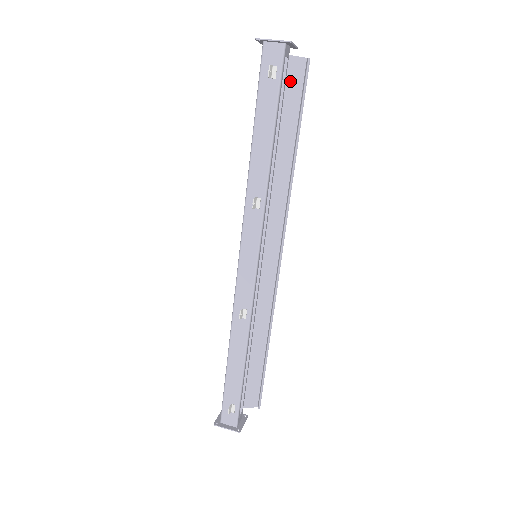
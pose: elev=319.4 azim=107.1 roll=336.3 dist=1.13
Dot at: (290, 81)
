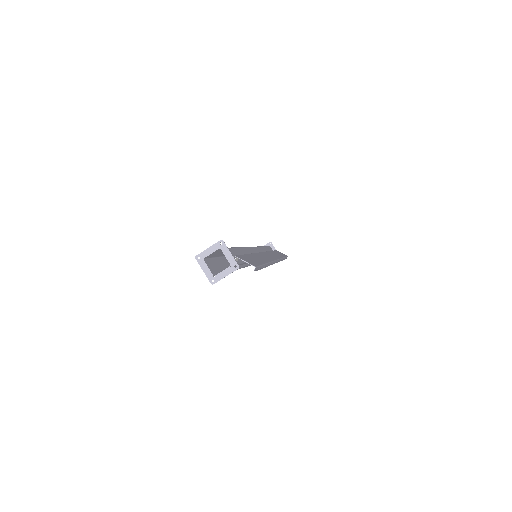
Dot at: (247, 260)
